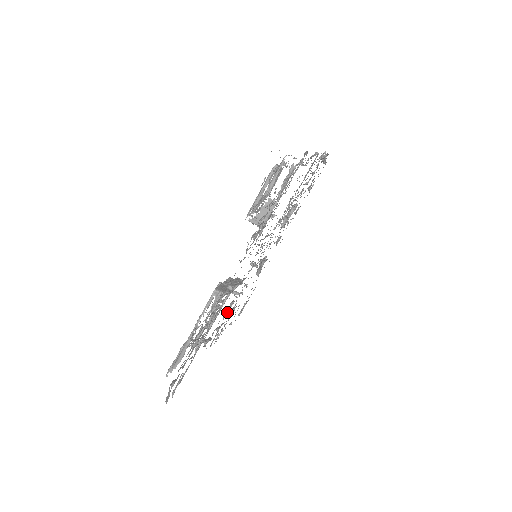
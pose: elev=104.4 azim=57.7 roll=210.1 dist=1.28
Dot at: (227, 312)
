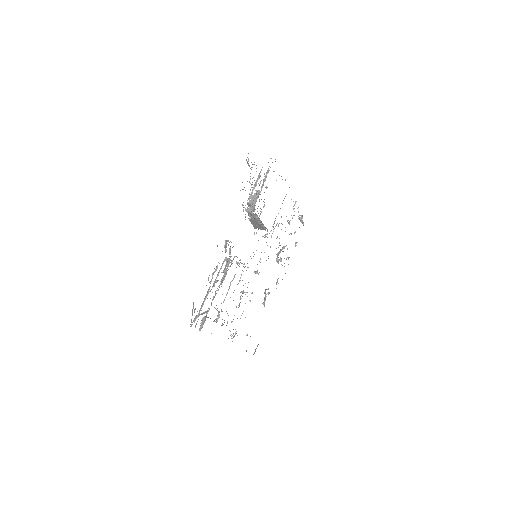
Dot at: (239, 306)
